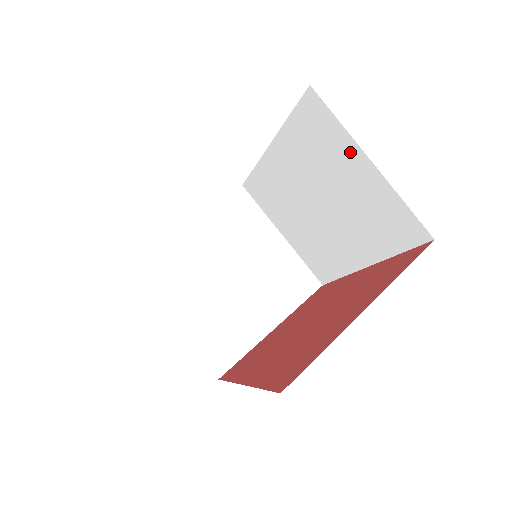
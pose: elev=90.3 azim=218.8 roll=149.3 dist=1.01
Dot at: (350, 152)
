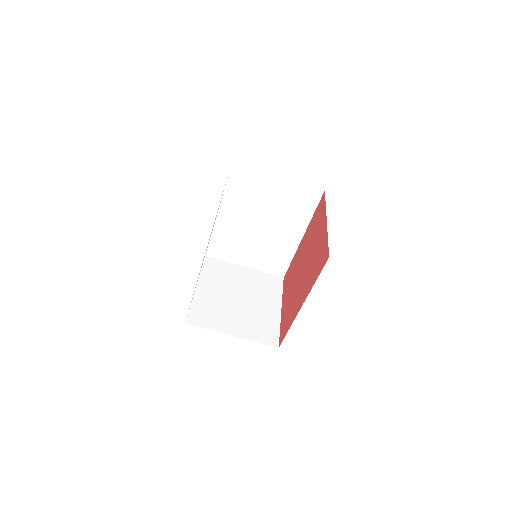
Dot at: (266, 179)
